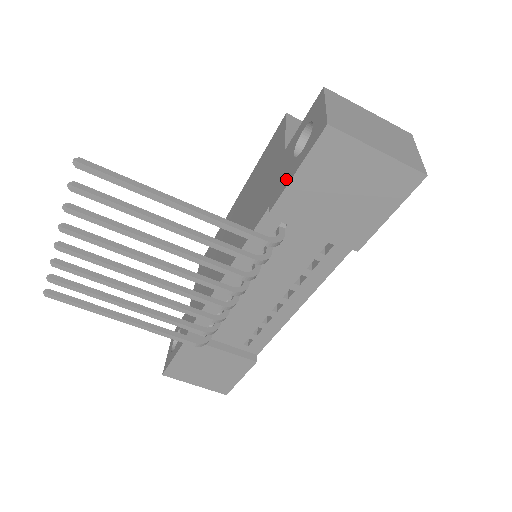
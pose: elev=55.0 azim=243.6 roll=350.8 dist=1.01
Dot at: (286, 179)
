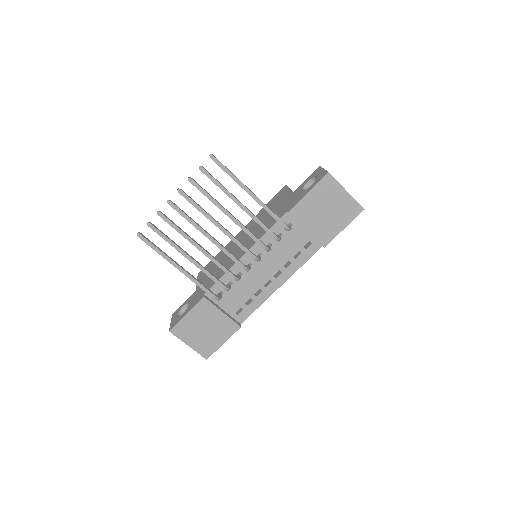
Dot at: (300, 198)
